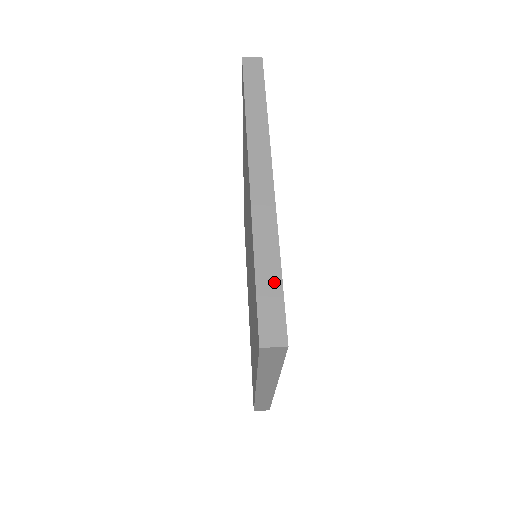
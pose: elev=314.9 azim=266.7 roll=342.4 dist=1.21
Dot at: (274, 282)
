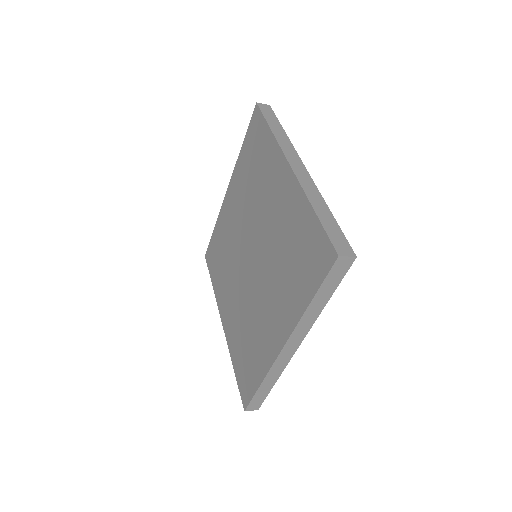
Dot at: occluded
